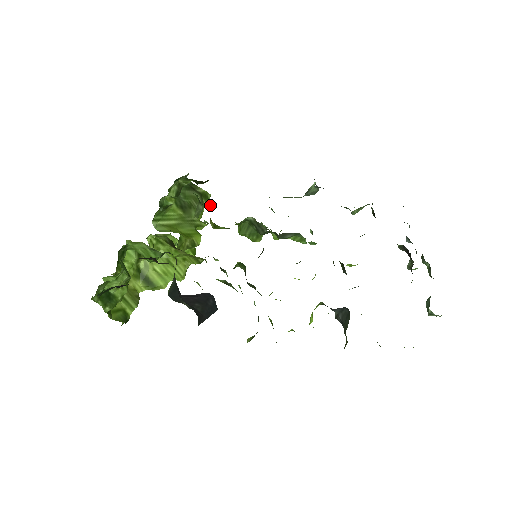
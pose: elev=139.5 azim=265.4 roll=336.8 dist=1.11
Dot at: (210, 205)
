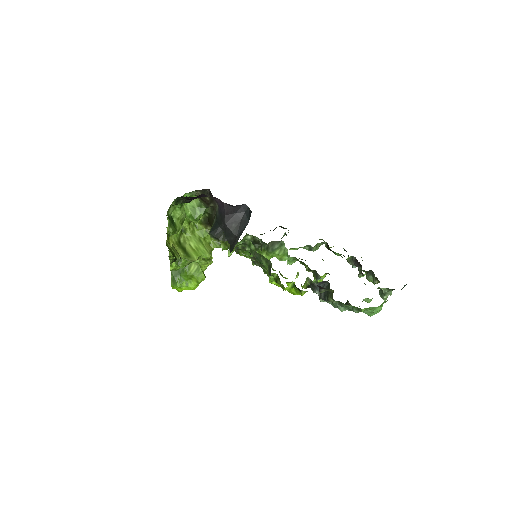
Dot at: occluded
